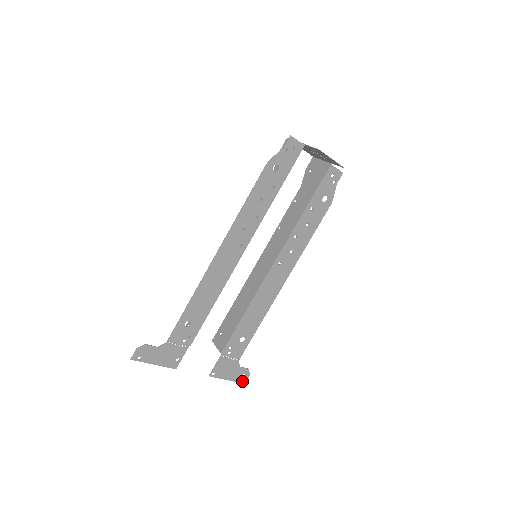
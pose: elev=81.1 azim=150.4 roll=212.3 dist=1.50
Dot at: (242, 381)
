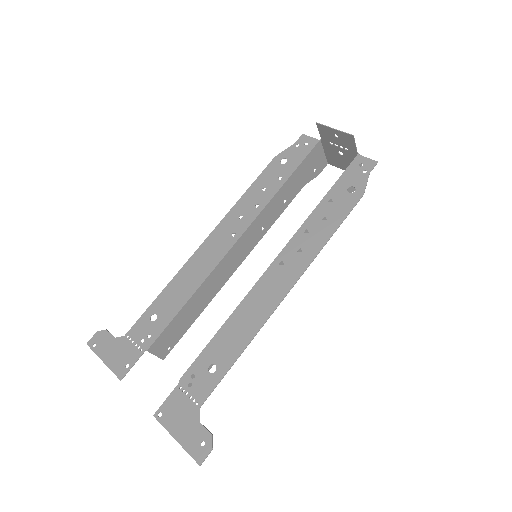
Dot at: (197, 457)
